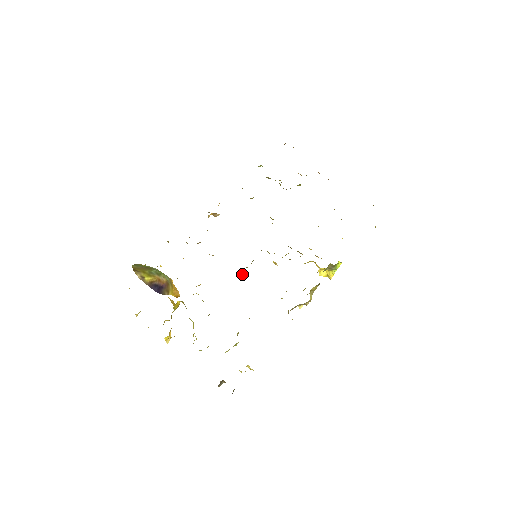
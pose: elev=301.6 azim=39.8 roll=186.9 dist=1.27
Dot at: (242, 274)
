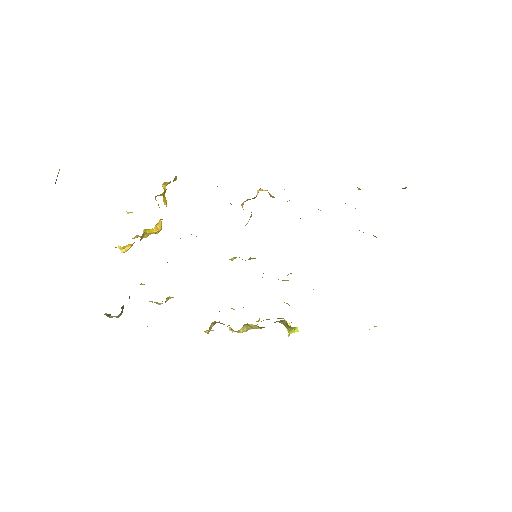
Dot at: (232, 259)
